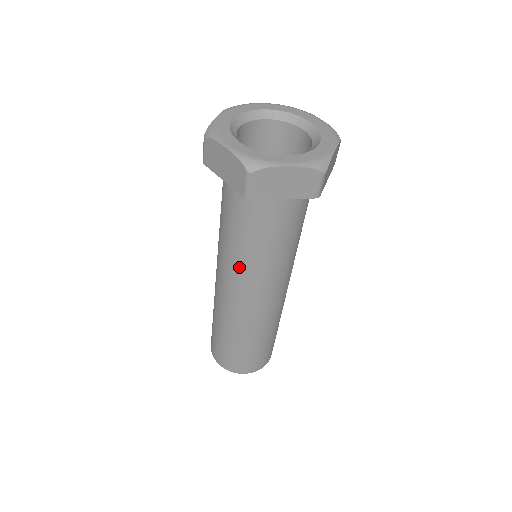
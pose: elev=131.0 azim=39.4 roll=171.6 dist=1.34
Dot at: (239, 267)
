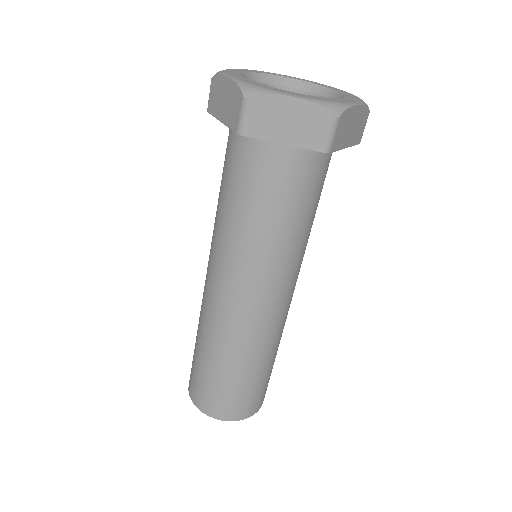
Dot at: (228, 250)
